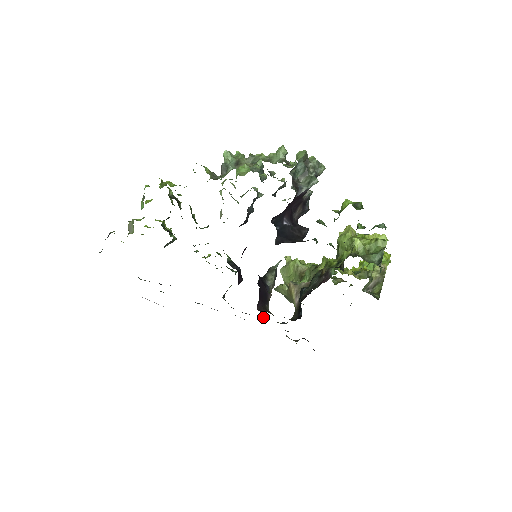
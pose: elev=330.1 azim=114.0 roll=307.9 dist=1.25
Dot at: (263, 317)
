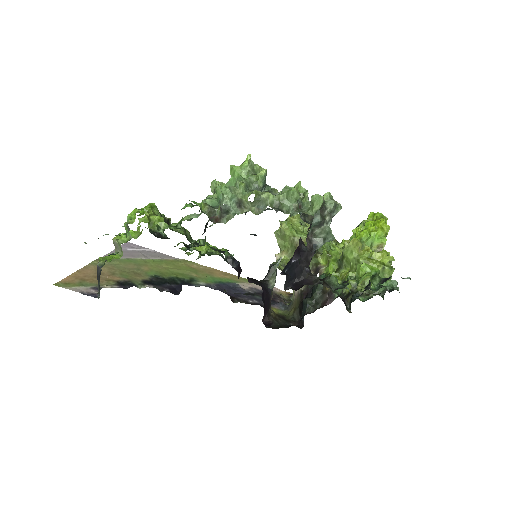
Dot at: occluded
